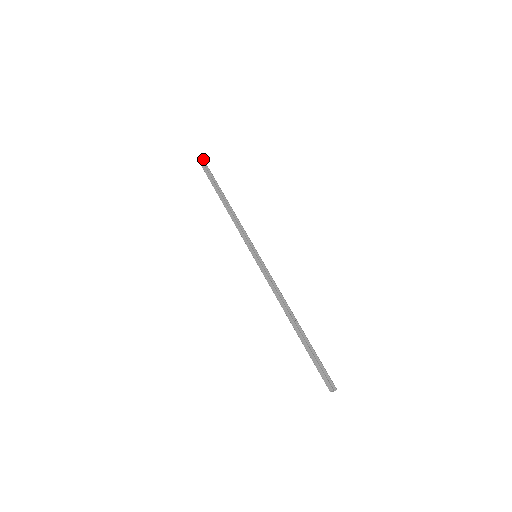
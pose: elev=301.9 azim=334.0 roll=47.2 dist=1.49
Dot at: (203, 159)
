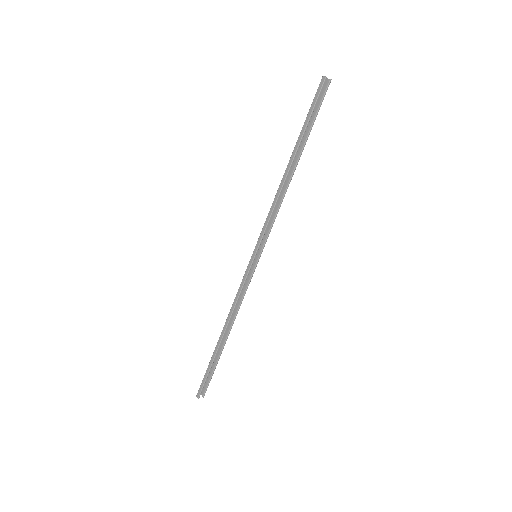
Dot at: (329, 83)
